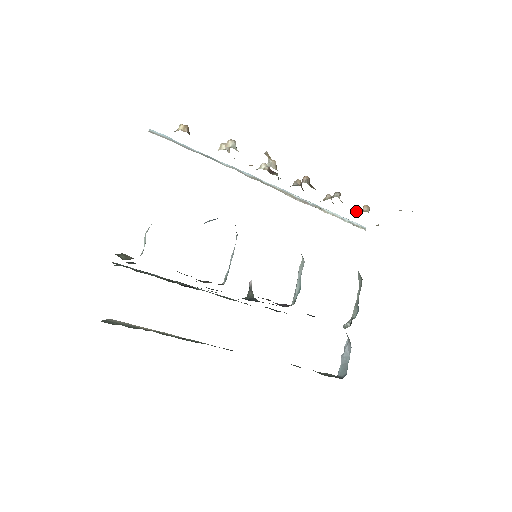
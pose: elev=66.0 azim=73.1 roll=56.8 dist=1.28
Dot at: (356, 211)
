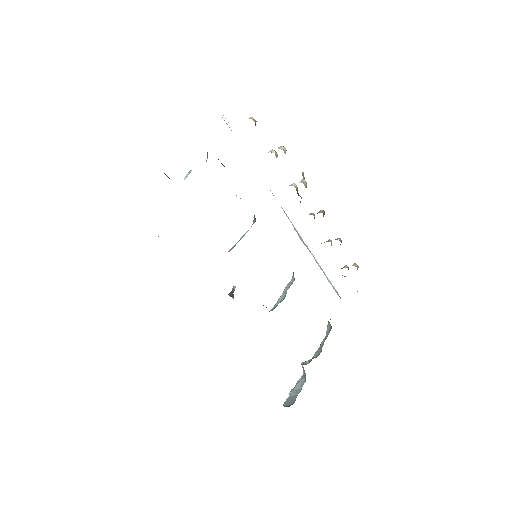
Dot at: (346, 267)
